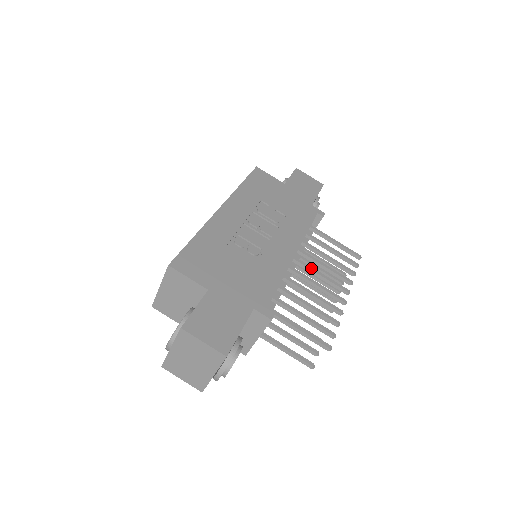
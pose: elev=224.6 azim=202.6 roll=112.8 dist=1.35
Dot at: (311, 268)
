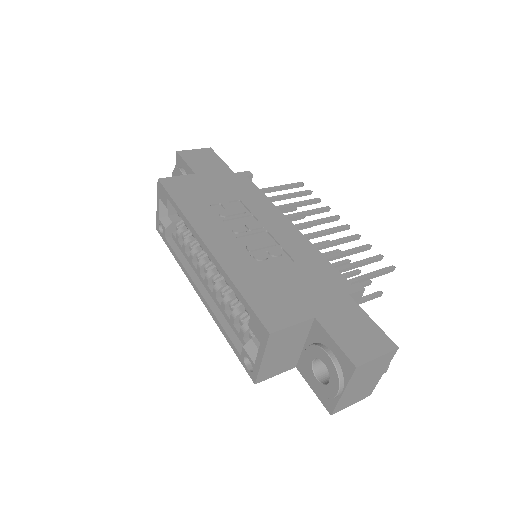
Dot at: (303, 224)
